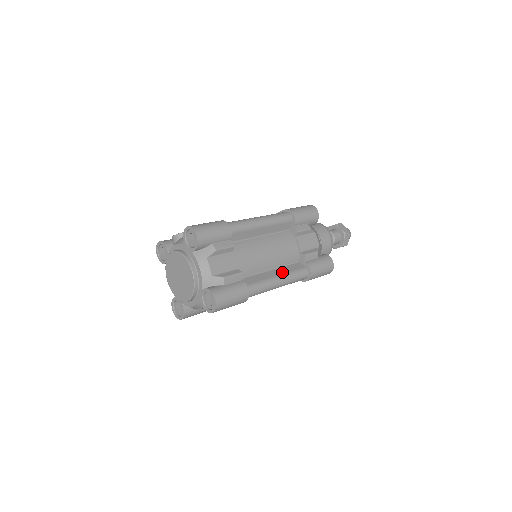
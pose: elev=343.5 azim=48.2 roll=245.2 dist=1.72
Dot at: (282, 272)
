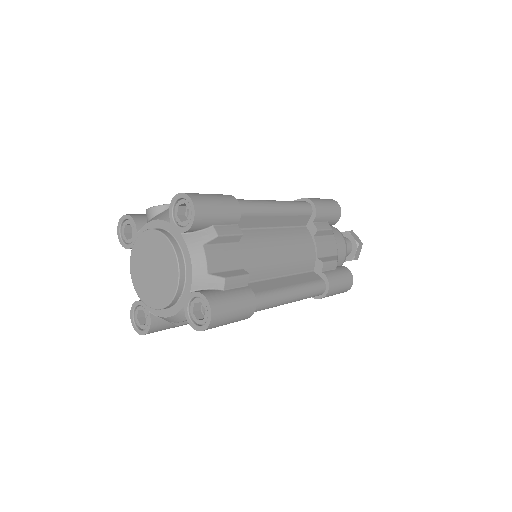
Dot at: (295, 282)
